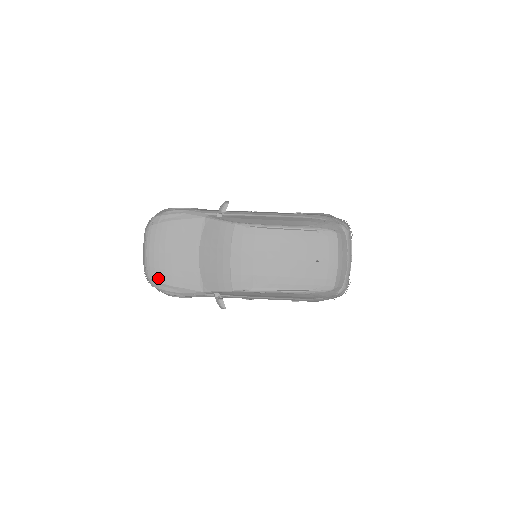
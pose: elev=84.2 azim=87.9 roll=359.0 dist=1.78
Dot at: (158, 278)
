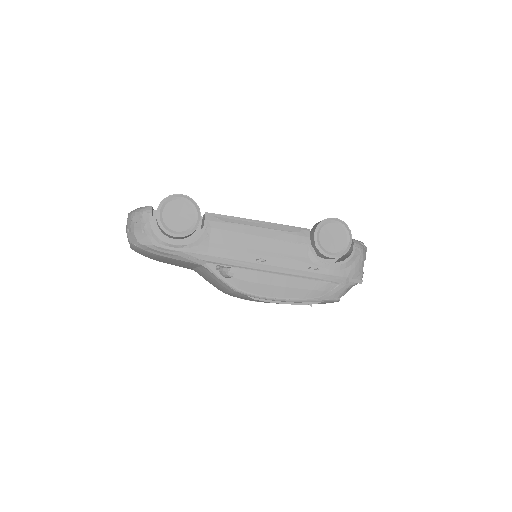
Dot at: occluded
